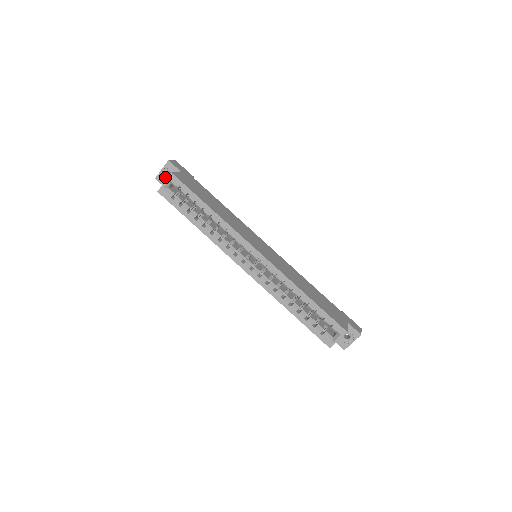
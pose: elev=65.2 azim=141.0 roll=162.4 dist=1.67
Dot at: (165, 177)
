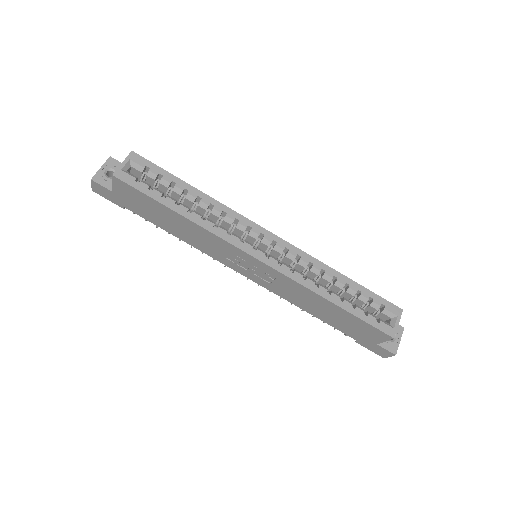
Dot at: (107, 177)
